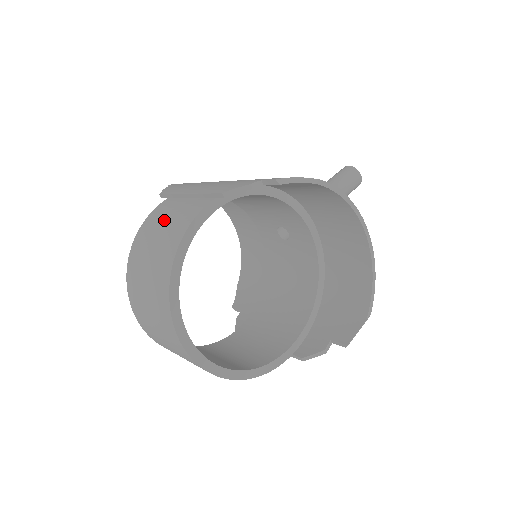
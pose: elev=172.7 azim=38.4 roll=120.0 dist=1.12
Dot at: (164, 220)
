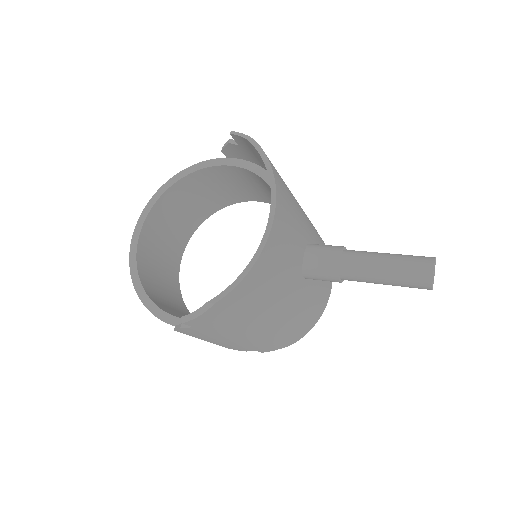
Dot at: occluded
